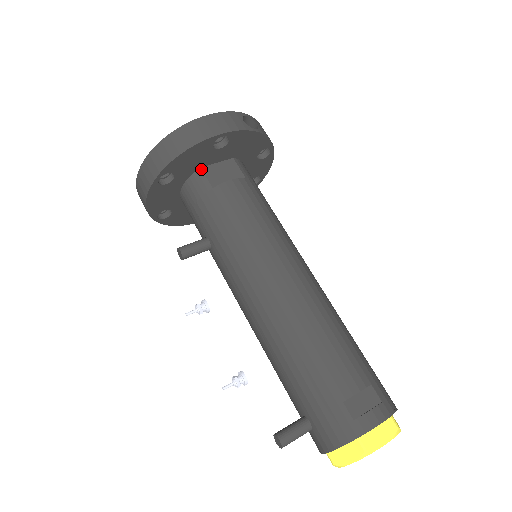
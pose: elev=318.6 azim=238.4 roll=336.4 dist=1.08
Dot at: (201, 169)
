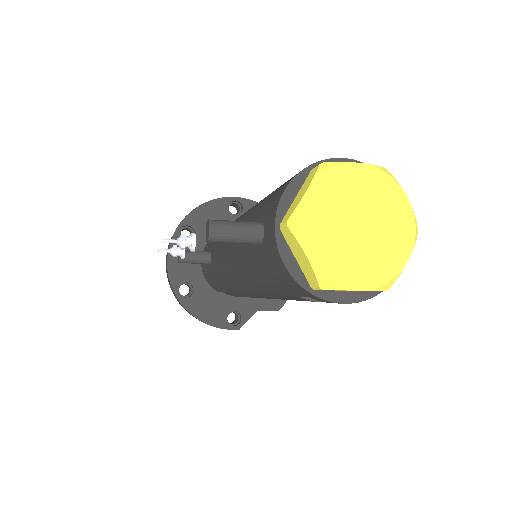
Dot at: occluded
